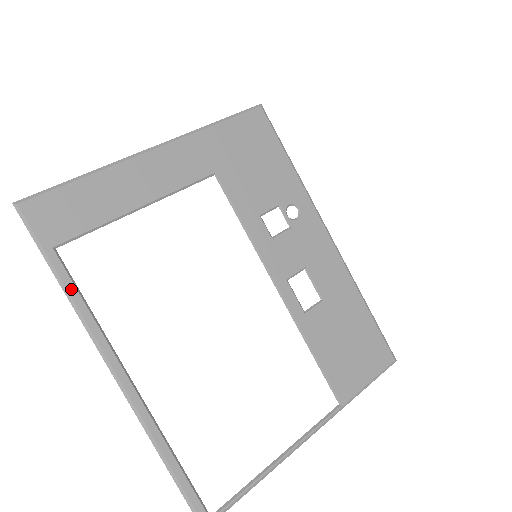
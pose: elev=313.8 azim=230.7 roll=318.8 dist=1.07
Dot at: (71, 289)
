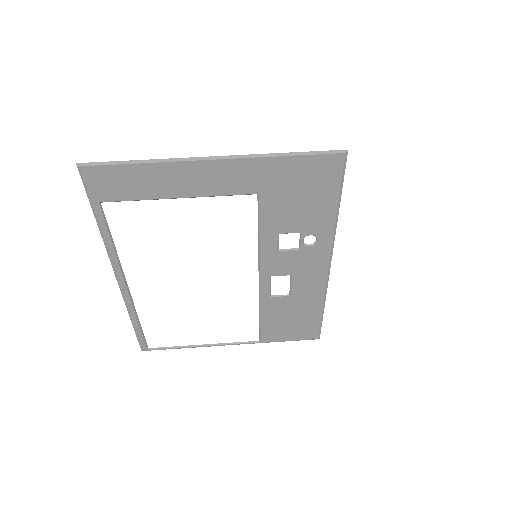
Dot at: (104, 230)
